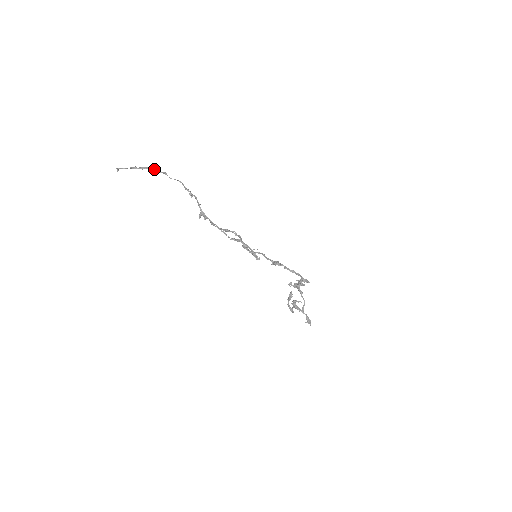
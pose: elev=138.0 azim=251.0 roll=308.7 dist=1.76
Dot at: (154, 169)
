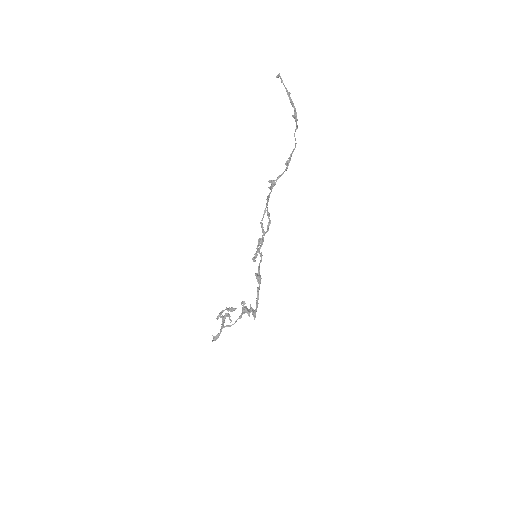
Dot at: (296, 113)
